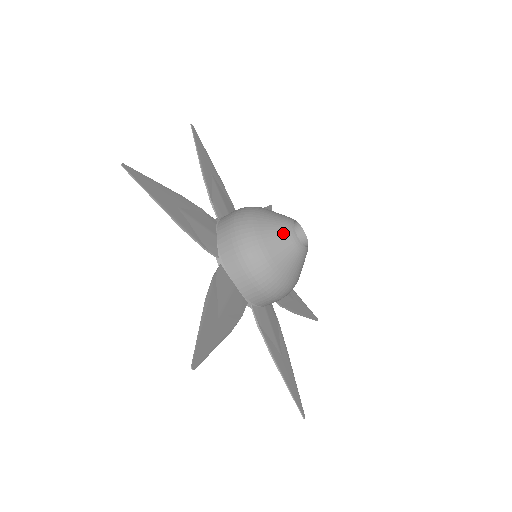
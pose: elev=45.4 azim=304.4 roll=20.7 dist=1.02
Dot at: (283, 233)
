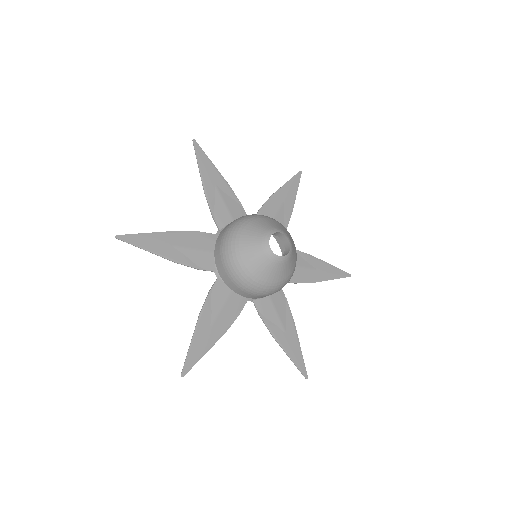
Dot at: (259, 251)
